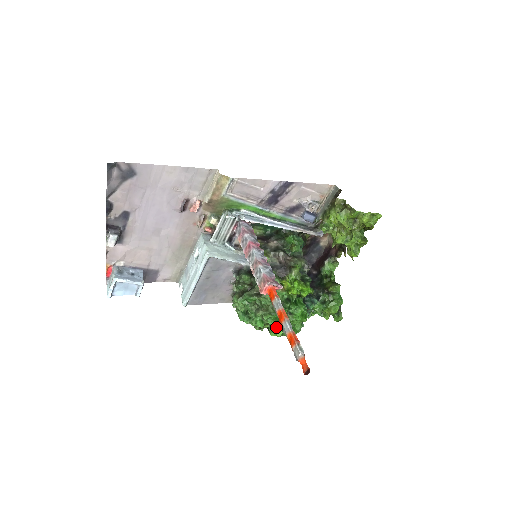
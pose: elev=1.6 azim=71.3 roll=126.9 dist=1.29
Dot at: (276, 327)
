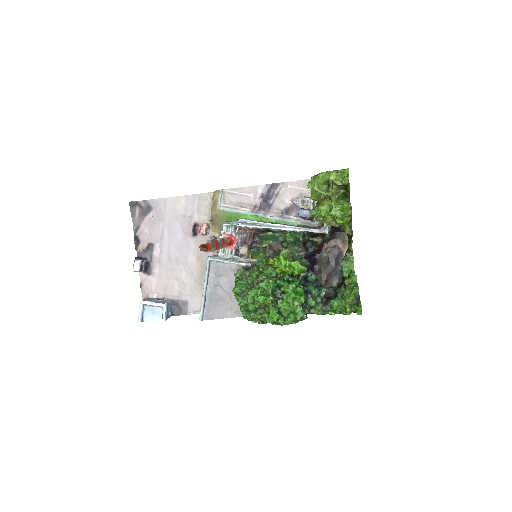
Dot at: (270, 309)
